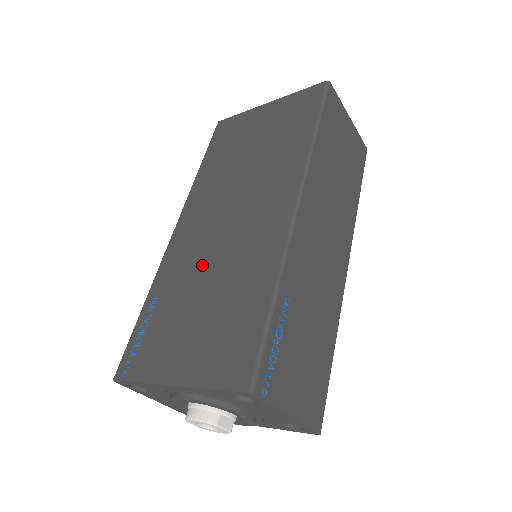
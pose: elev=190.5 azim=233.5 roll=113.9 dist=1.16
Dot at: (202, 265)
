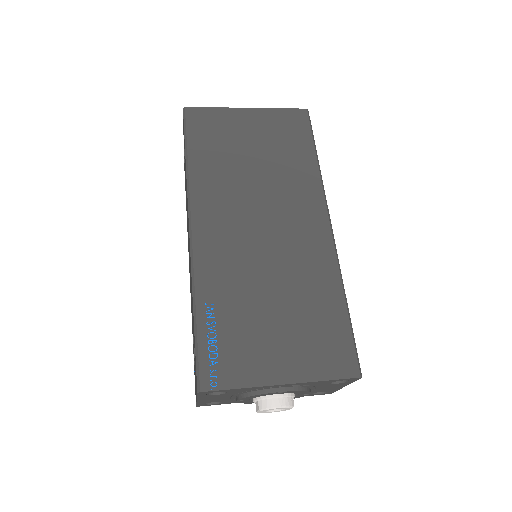
Dot at: (255, 272)
